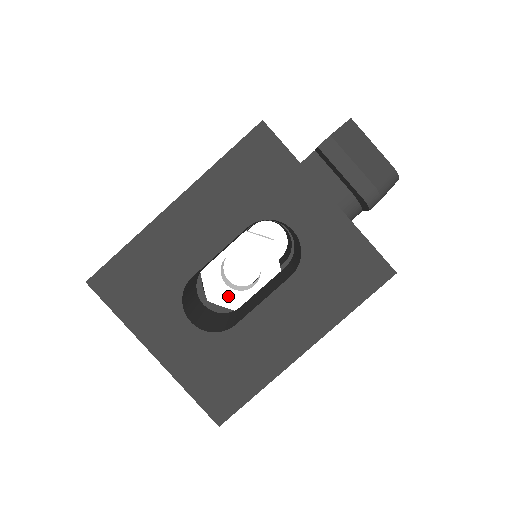
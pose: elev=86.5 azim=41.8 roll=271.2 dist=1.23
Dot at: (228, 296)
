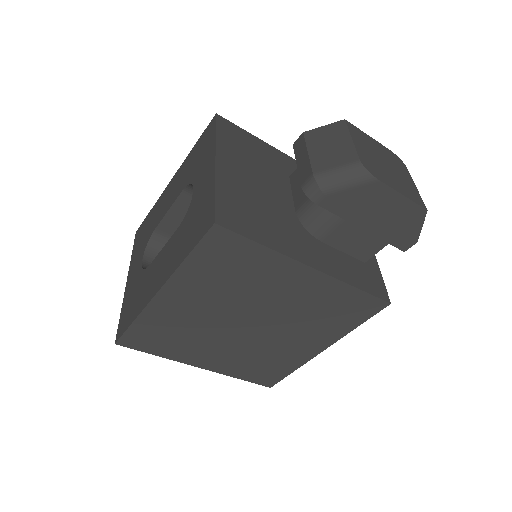
Dot at: occluded
